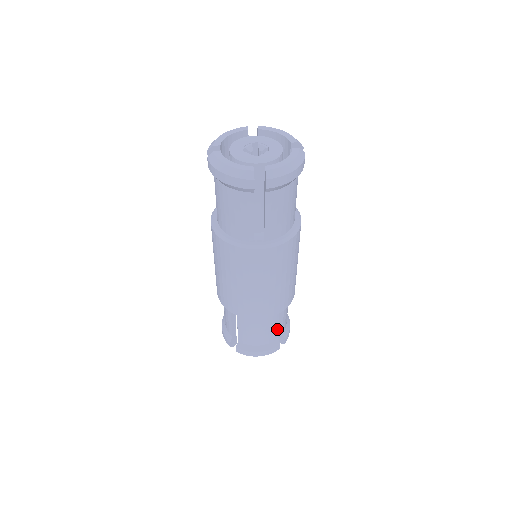
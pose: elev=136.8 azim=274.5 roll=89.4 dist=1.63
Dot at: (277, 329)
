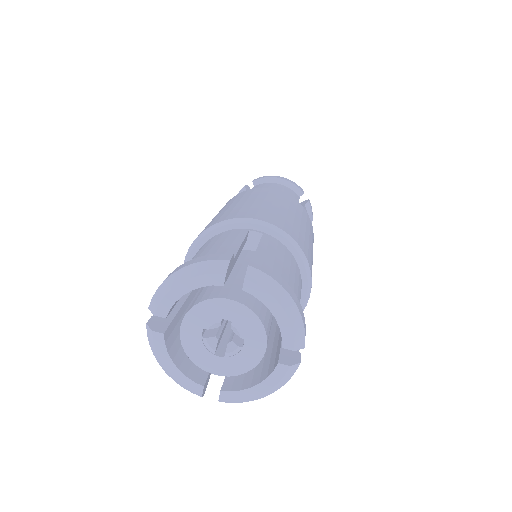
Dot at: occluded
